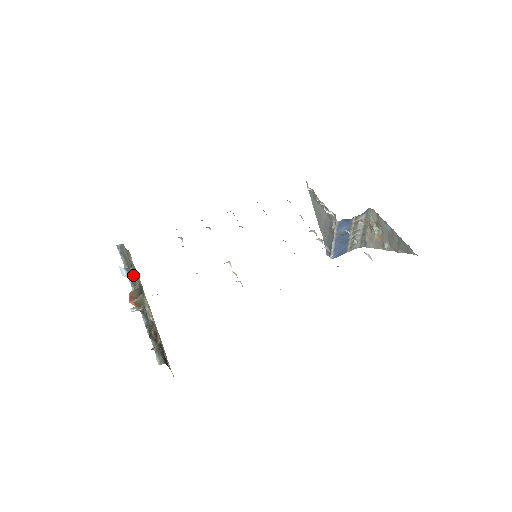
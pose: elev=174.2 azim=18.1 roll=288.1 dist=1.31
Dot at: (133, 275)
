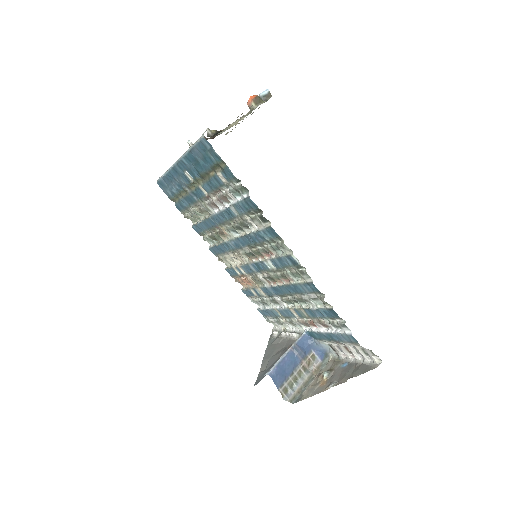
Dot at: (265, 99)
